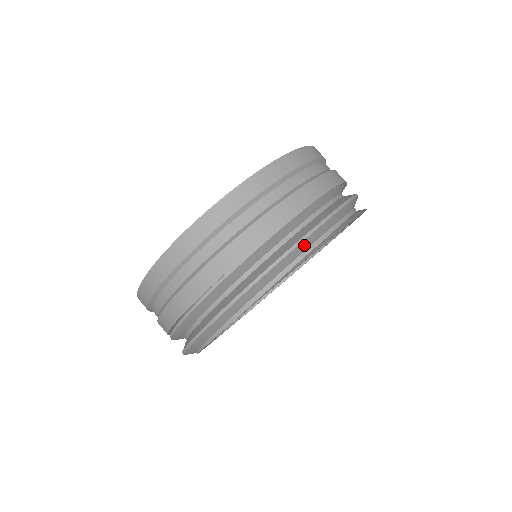
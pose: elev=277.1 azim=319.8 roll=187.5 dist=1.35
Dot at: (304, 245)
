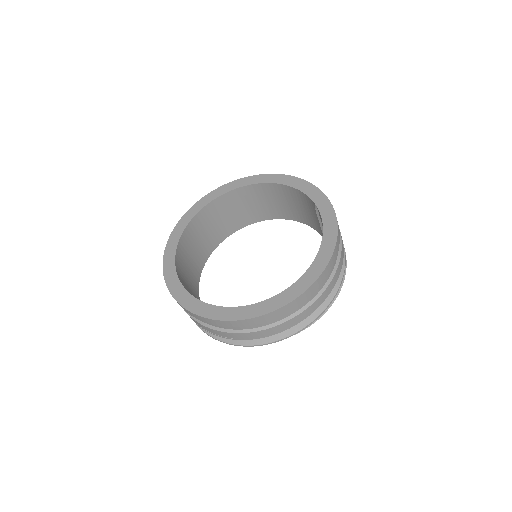
Dot at: occluded
